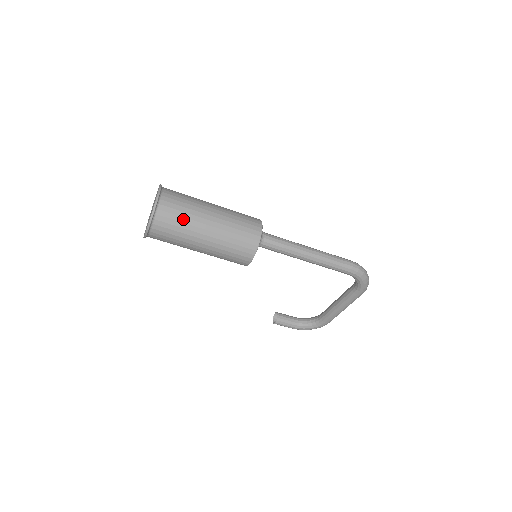
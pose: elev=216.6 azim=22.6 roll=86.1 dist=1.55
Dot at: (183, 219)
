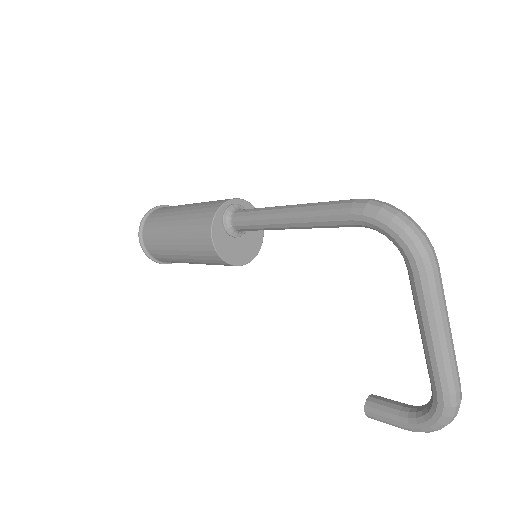
Dot at: (160, 219)
